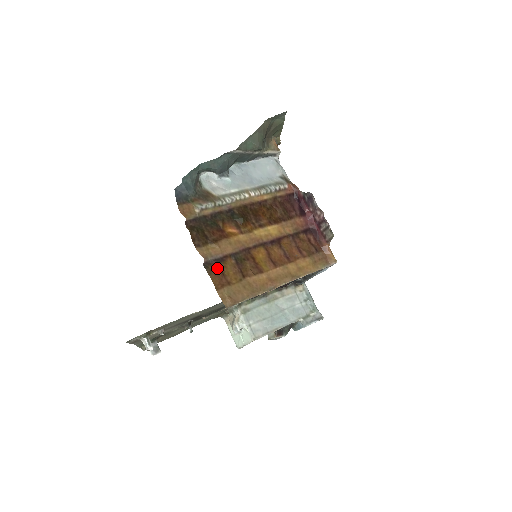
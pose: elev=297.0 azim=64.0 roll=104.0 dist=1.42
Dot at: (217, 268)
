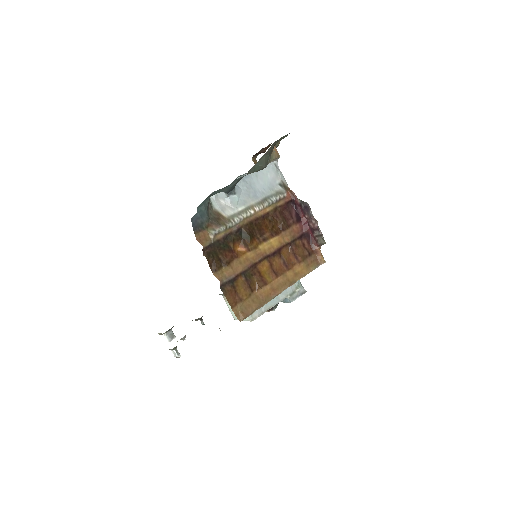
Dot at: (231, 288)
